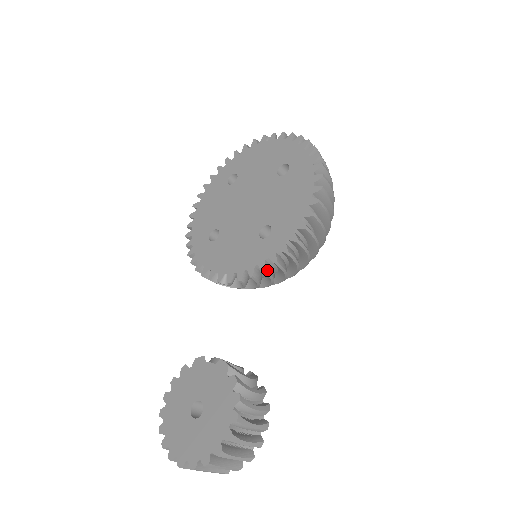
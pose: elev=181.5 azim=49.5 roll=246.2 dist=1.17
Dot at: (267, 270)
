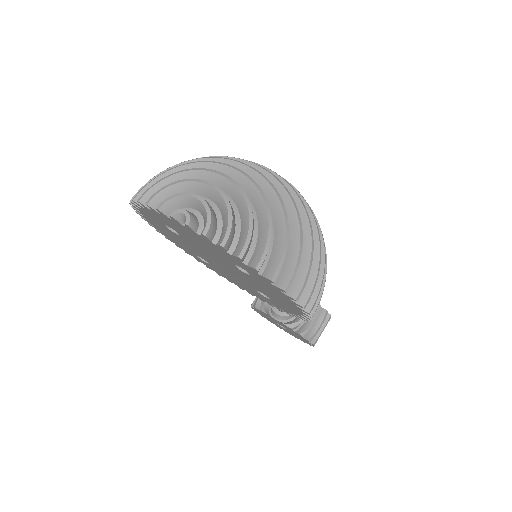
Dot at: occluded
